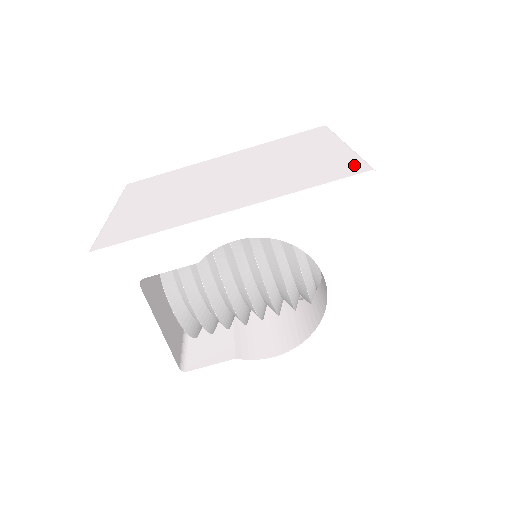
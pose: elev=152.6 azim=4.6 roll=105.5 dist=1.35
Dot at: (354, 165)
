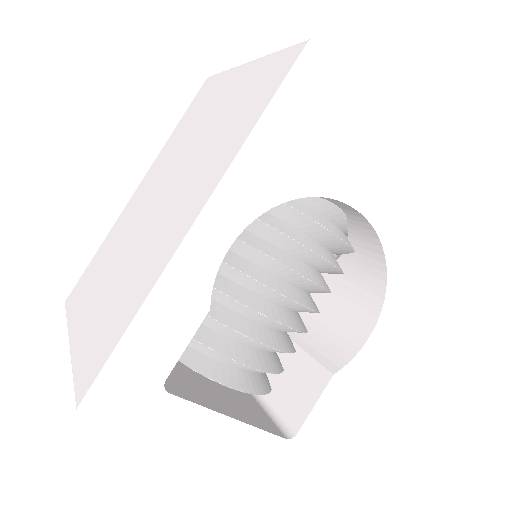
Dot at: (282, 59)
